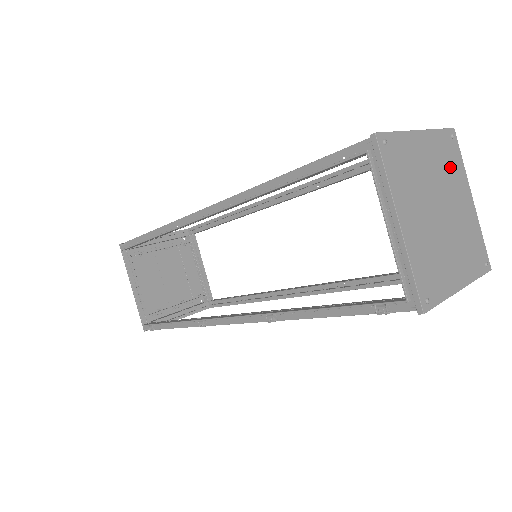
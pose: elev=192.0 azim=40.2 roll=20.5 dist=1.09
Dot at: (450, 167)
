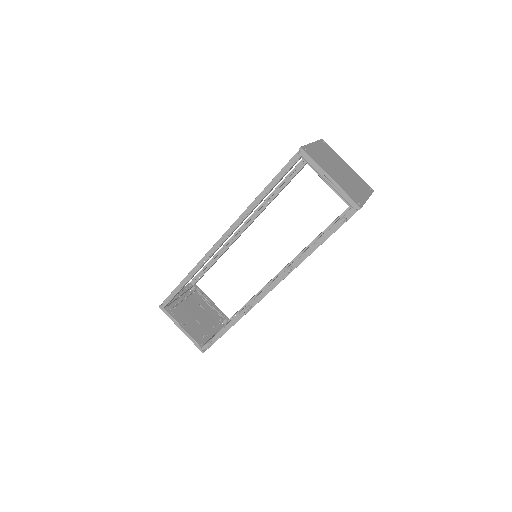
Dot at: (332, 154)
